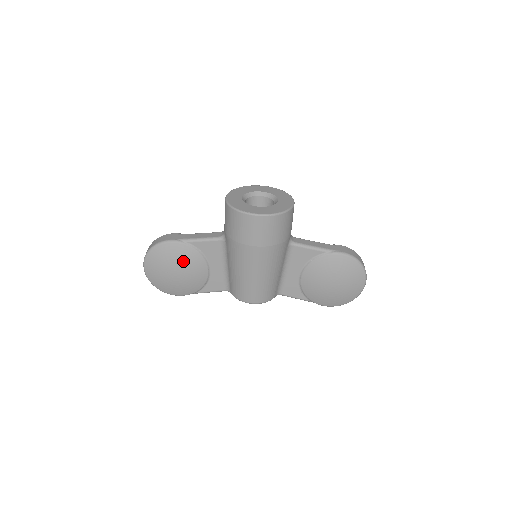
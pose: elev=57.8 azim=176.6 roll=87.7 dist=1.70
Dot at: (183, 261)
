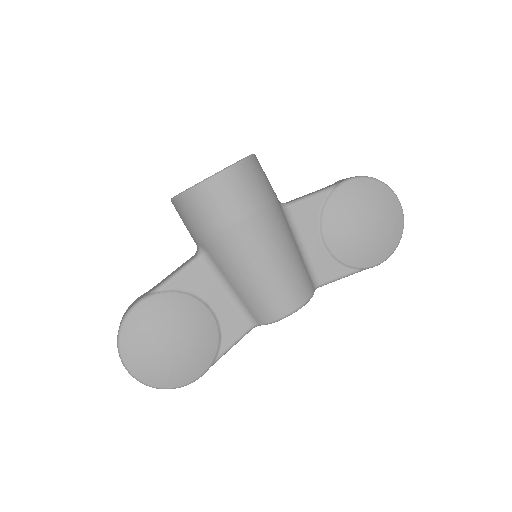
Dot at: (170, 318)
